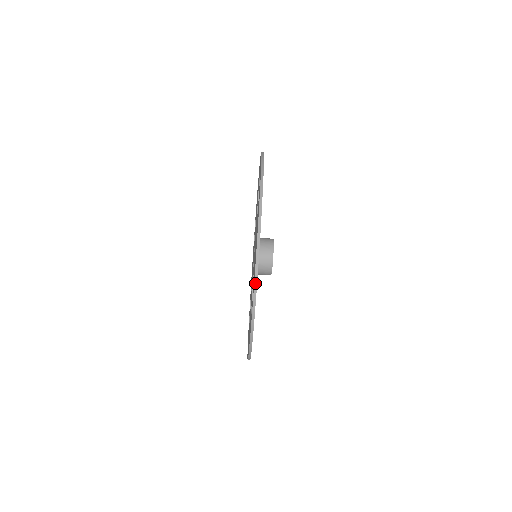
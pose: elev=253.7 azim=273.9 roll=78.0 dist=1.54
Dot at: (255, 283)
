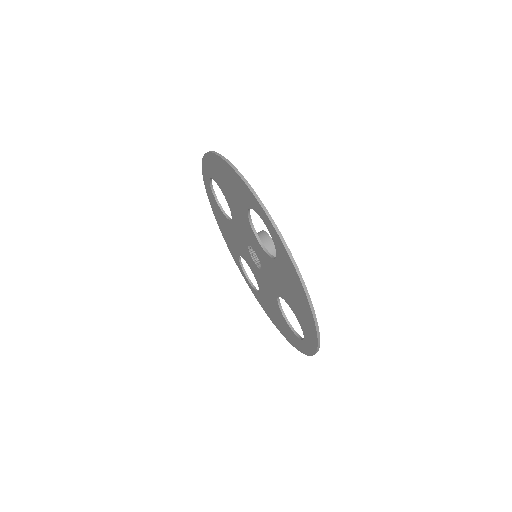
Dot at: (247, 185)
